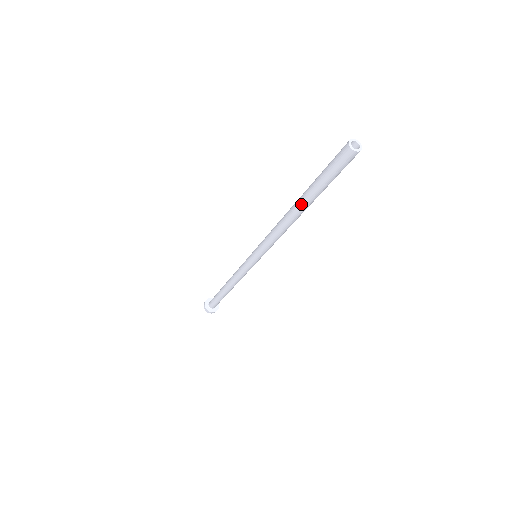
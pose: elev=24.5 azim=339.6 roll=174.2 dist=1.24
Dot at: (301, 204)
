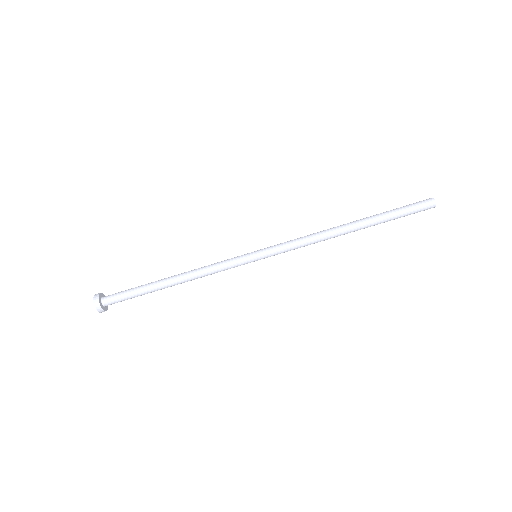
Dot at: (362, 221)
